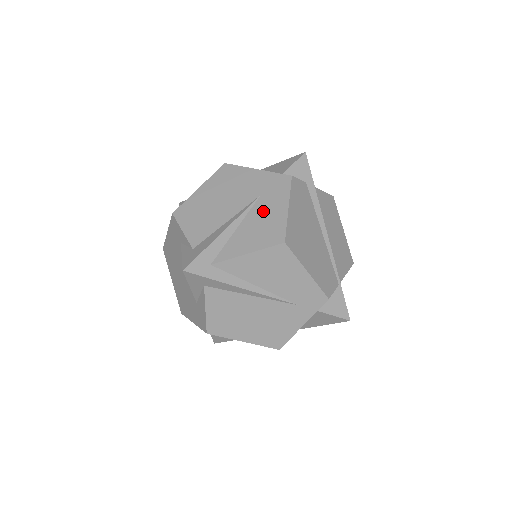
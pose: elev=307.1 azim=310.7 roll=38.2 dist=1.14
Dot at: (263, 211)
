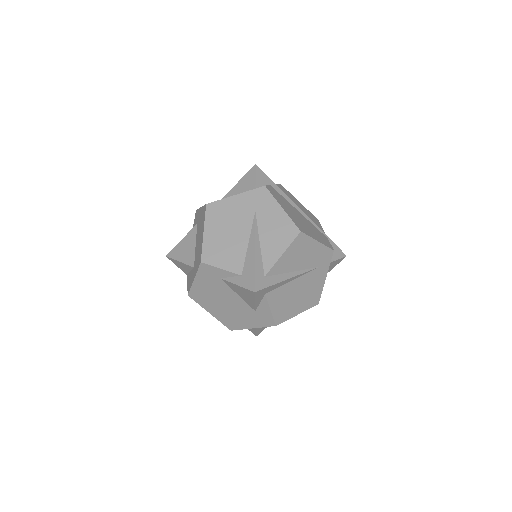
Dot at: (267, 220)
